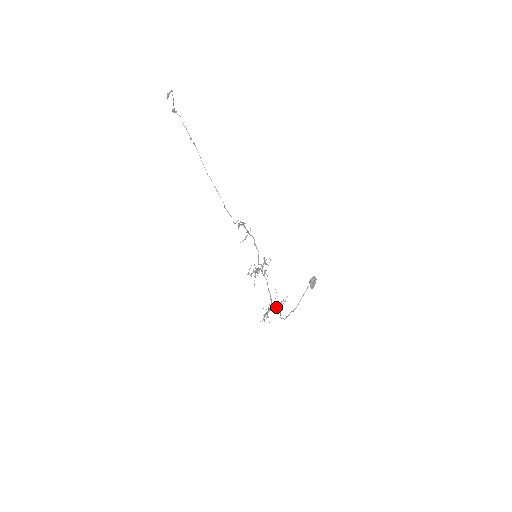
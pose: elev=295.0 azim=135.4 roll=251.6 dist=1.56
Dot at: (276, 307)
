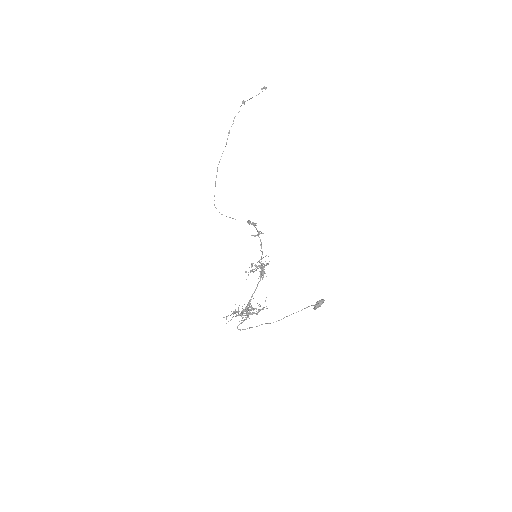
Dot at: occluded
